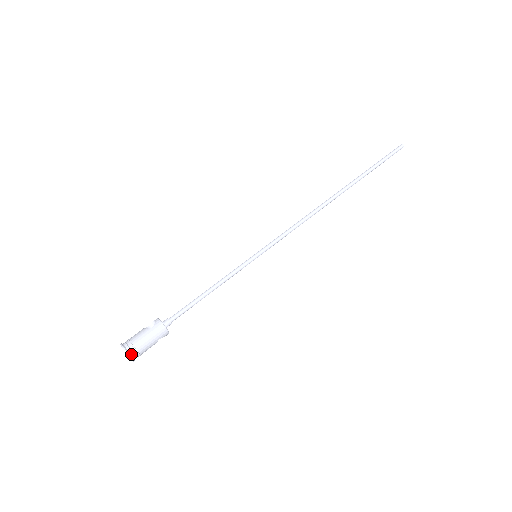
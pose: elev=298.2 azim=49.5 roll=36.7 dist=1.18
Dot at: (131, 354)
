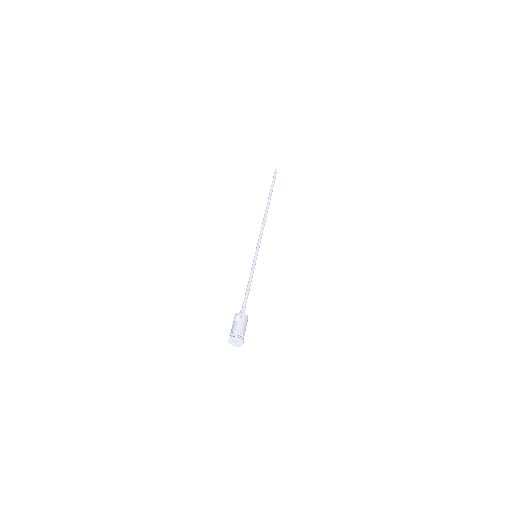
Dot at: (242, 340)
